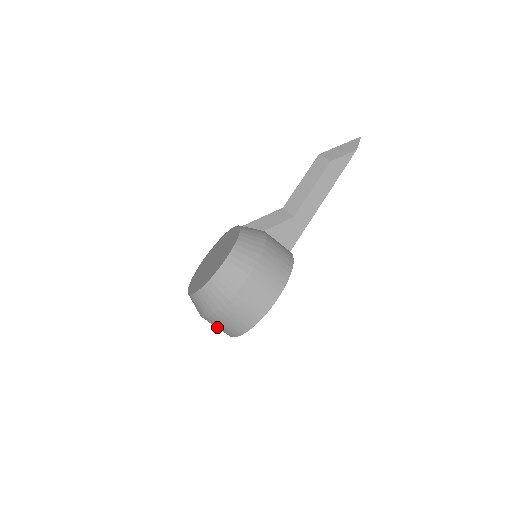
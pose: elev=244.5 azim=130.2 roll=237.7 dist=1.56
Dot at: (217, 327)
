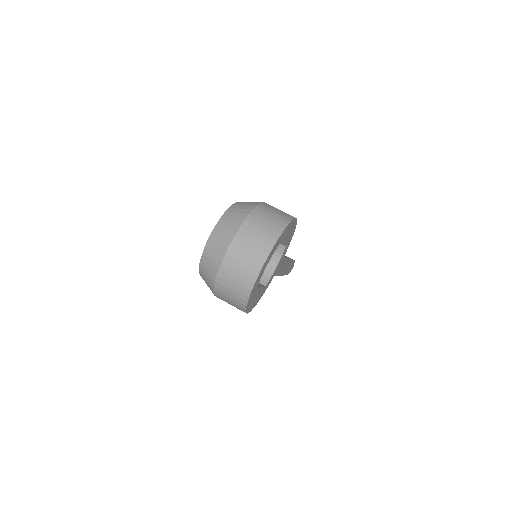
Dot at: (248, 251)
